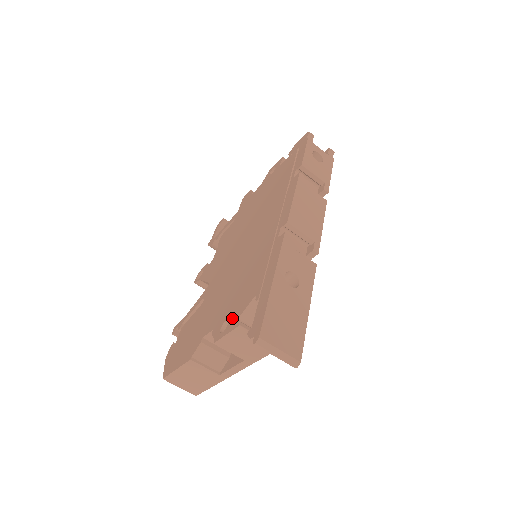
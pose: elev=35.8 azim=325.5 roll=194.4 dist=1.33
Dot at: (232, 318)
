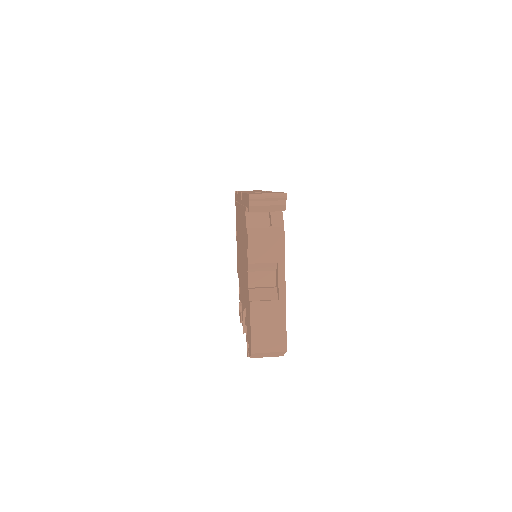
Dot at: (246, 241)
